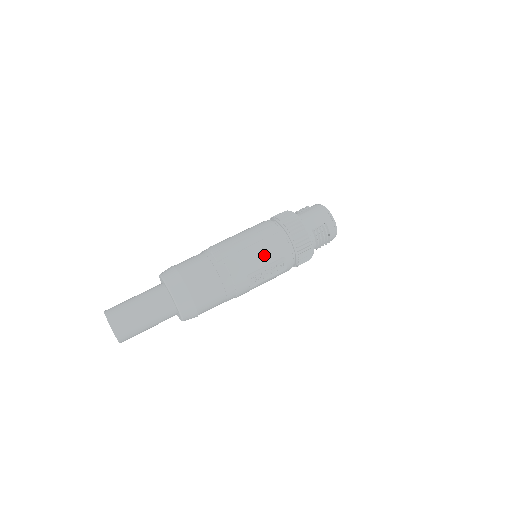
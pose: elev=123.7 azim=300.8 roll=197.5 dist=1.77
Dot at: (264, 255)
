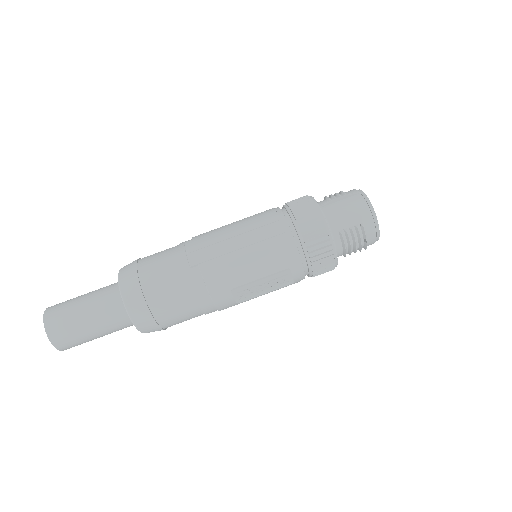
Dot at: (259, 264)
